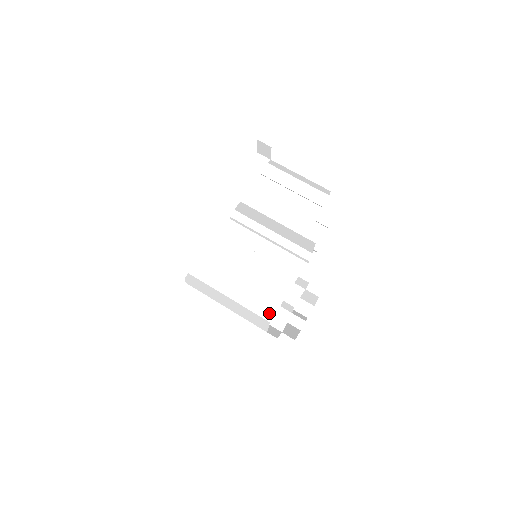
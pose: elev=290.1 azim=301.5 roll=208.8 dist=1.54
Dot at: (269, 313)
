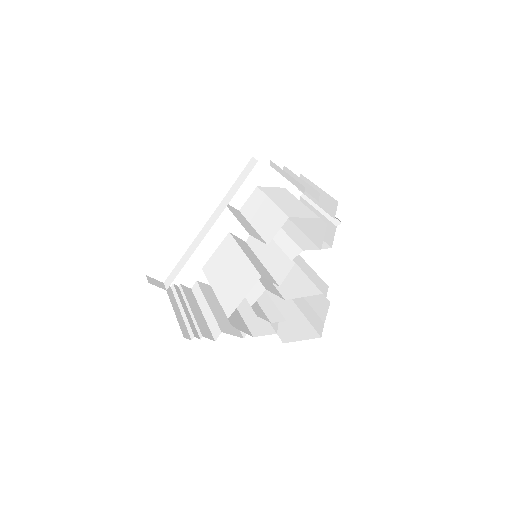
Dot at: (231, 310)
